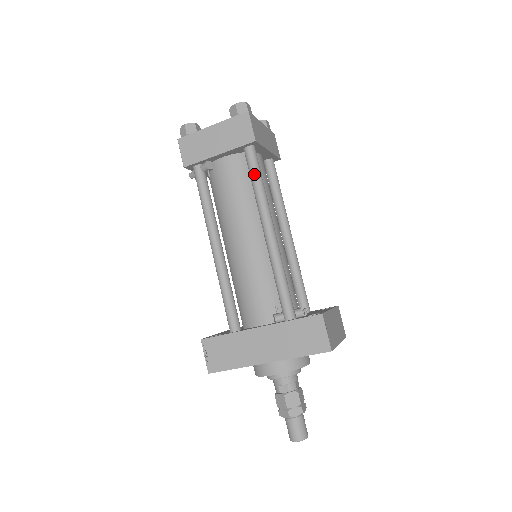
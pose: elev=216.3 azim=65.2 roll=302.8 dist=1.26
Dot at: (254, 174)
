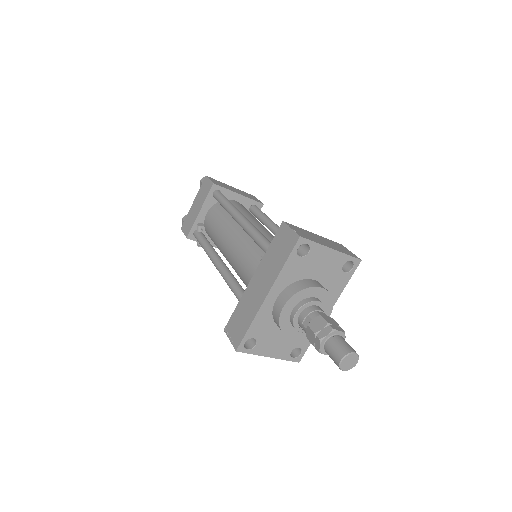
Dot at: (221, 200)
